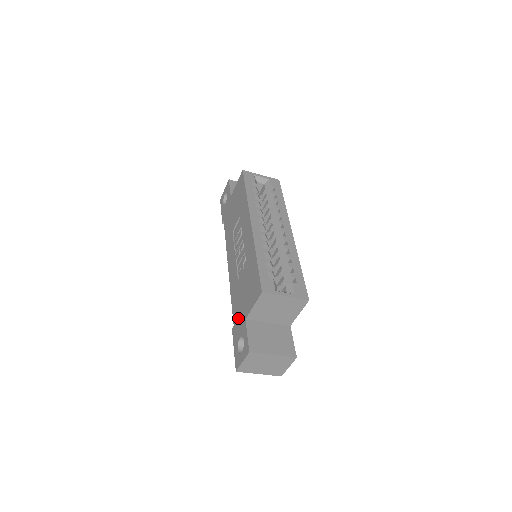
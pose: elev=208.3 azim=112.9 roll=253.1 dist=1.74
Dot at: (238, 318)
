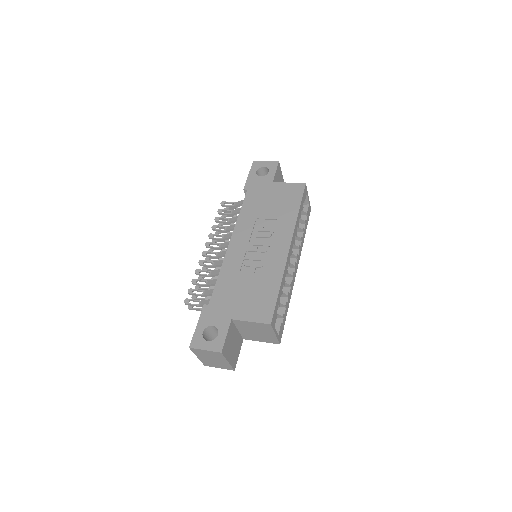
Dot at: (221, 306)
